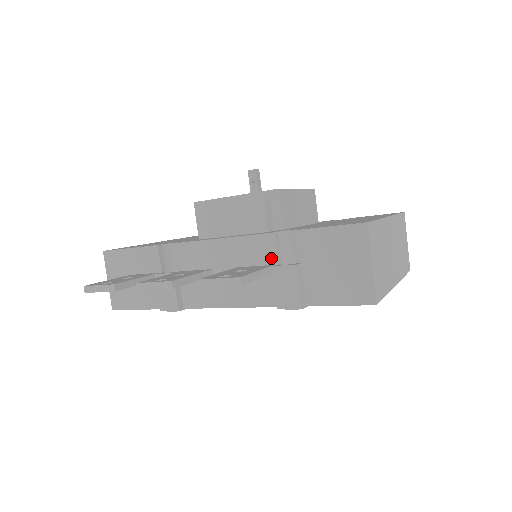
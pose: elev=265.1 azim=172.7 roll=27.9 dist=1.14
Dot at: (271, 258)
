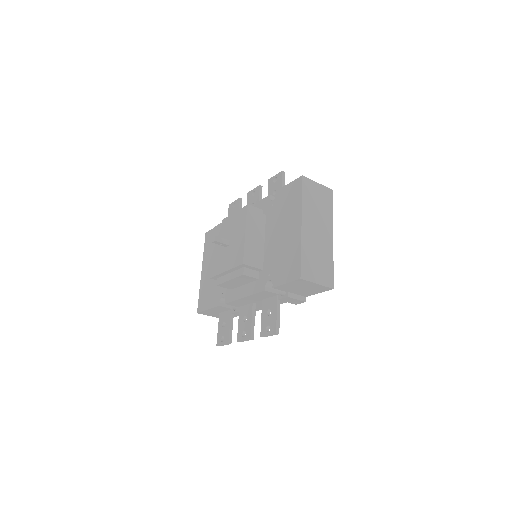
Dot at: (273, 295)
